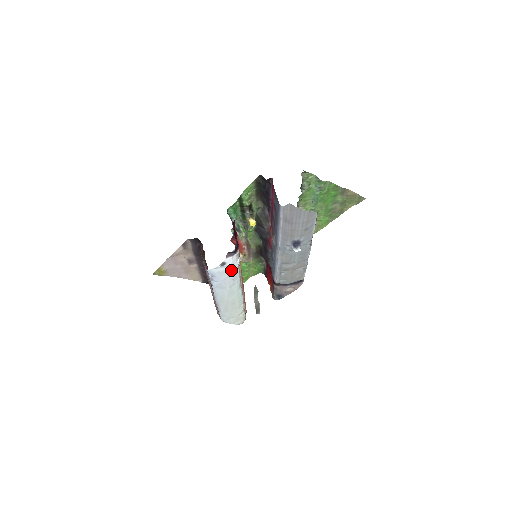
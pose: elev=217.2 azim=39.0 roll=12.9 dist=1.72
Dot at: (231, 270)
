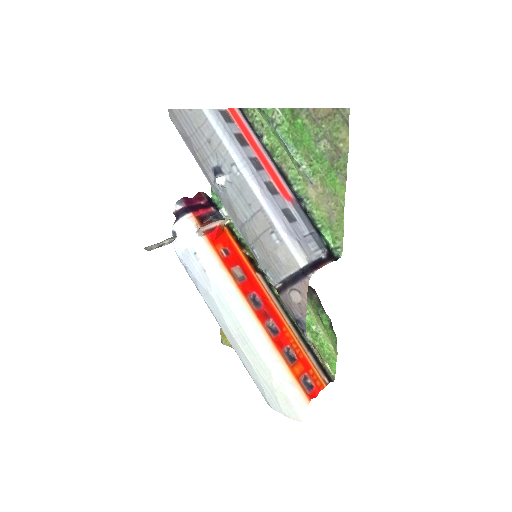
Dot at: (192, 250)
